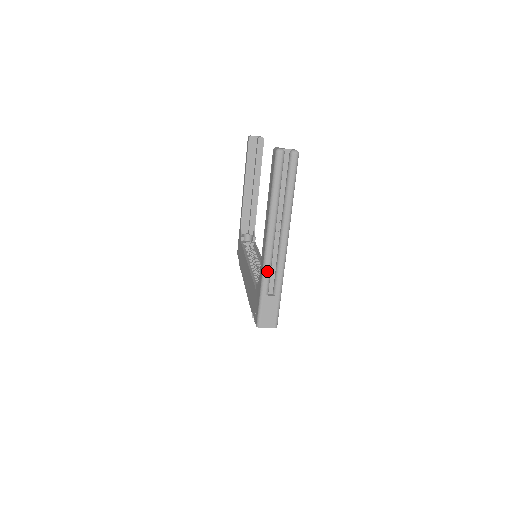
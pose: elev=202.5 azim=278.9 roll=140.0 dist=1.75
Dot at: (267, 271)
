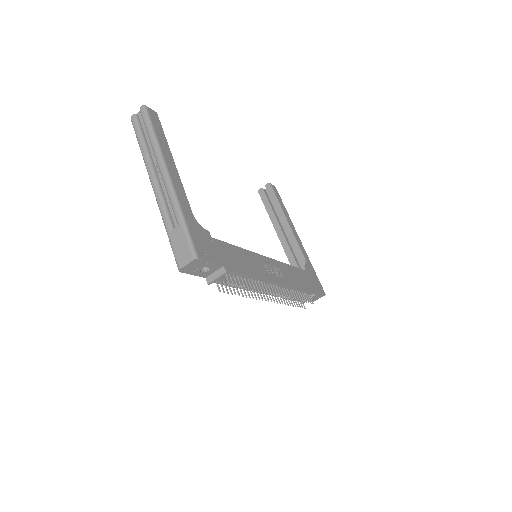
Dot at: (162, 209)
